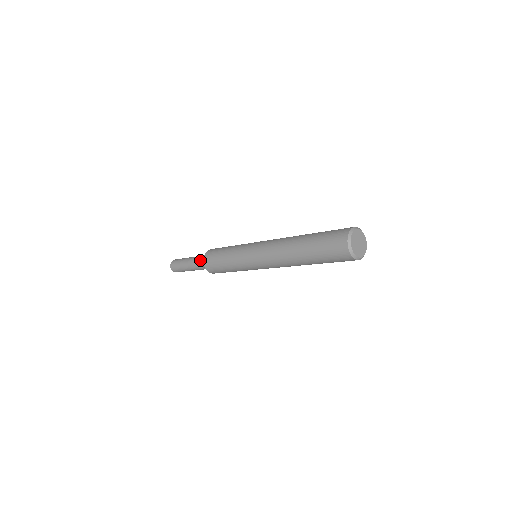
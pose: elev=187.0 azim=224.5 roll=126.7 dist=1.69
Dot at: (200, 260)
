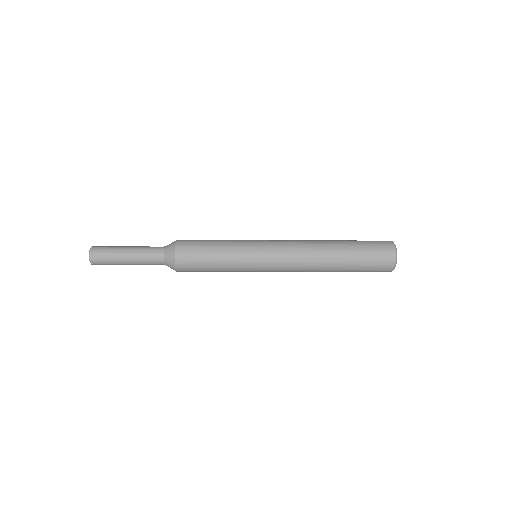
Dot at: (160, 253)
